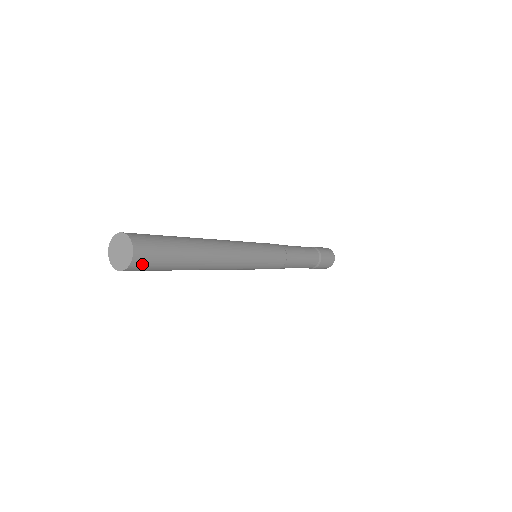
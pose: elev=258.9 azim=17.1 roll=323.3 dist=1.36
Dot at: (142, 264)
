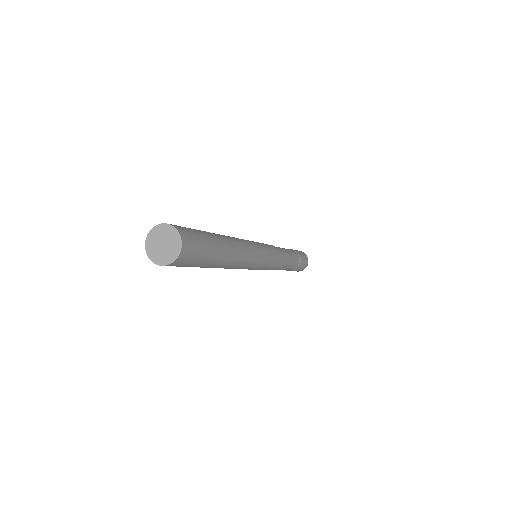
Dot at: (187, 255)
